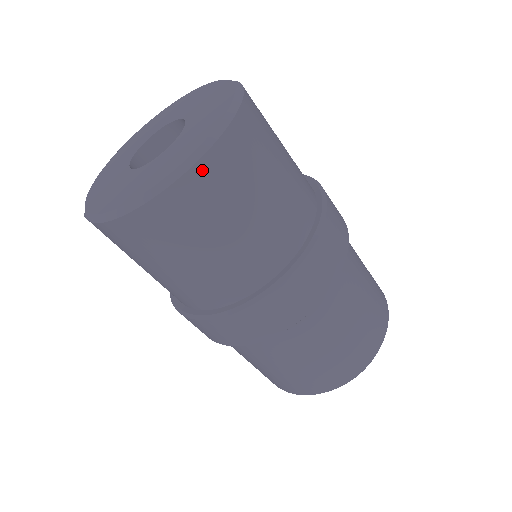
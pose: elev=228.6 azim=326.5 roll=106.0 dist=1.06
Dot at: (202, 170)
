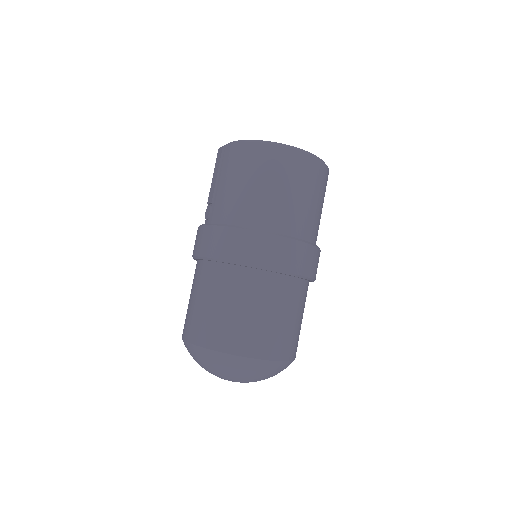
Dot at: (314, 162)
